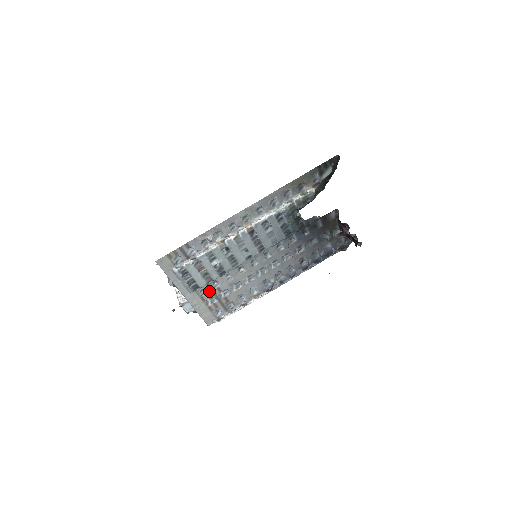
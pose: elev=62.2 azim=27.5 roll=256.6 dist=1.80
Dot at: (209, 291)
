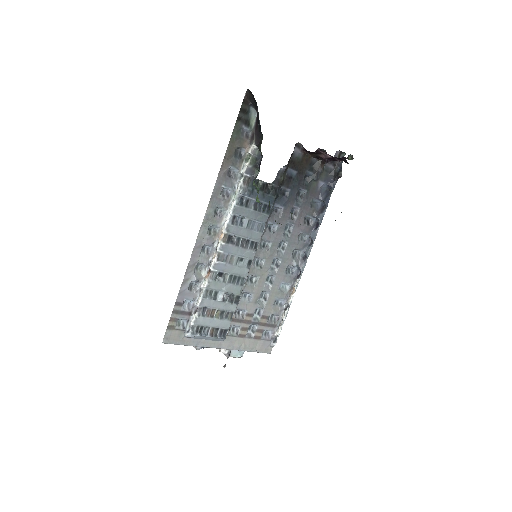
Dot at: (241, 324)
